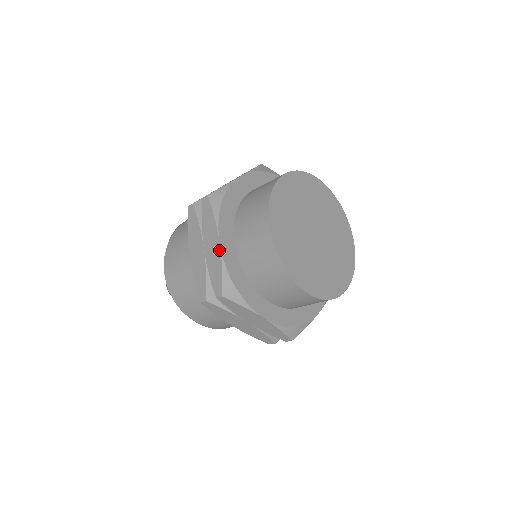
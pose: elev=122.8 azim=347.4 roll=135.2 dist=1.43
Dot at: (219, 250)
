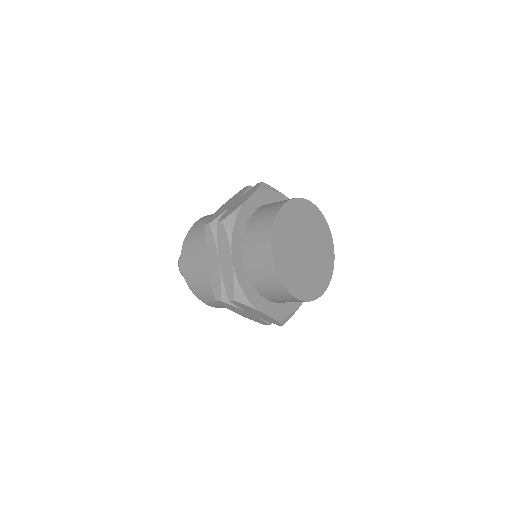
Dot at: (244, 202)
